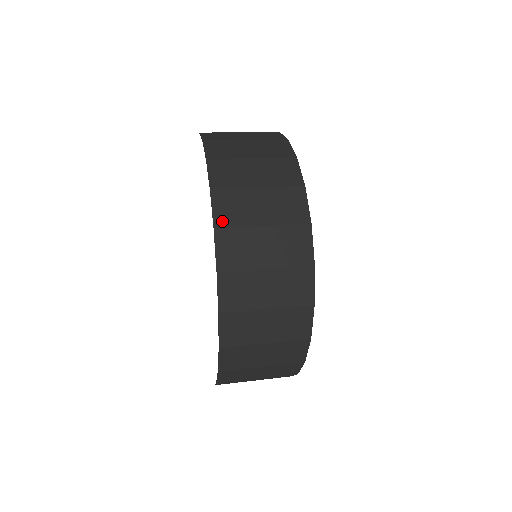
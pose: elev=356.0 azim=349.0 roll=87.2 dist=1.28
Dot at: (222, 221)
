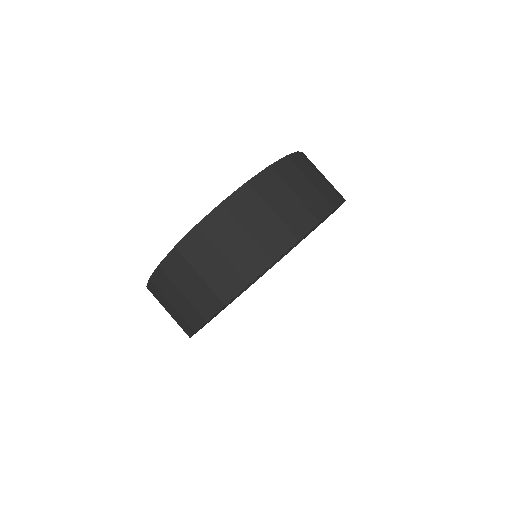
Dot at: (231, 204)
